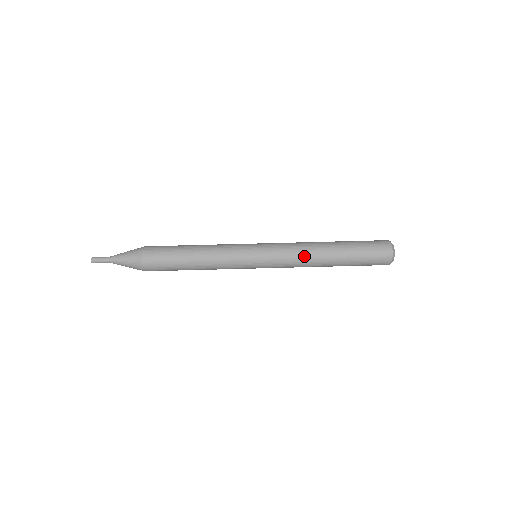
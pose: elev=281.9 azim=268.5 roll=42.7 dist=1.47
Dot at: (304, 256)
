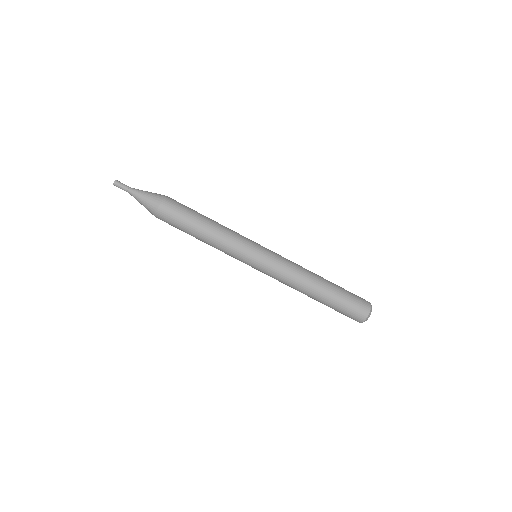
Dot at: (291, 286)
